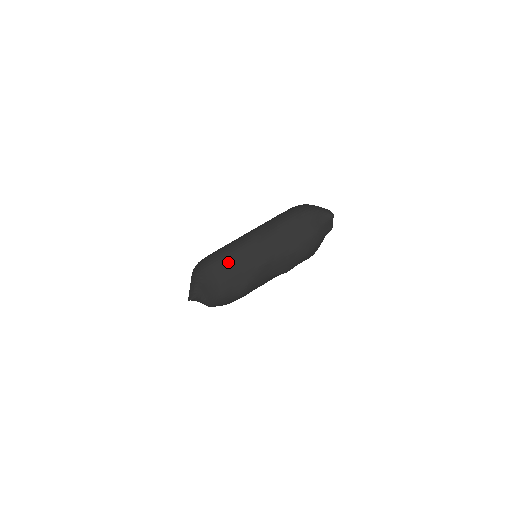
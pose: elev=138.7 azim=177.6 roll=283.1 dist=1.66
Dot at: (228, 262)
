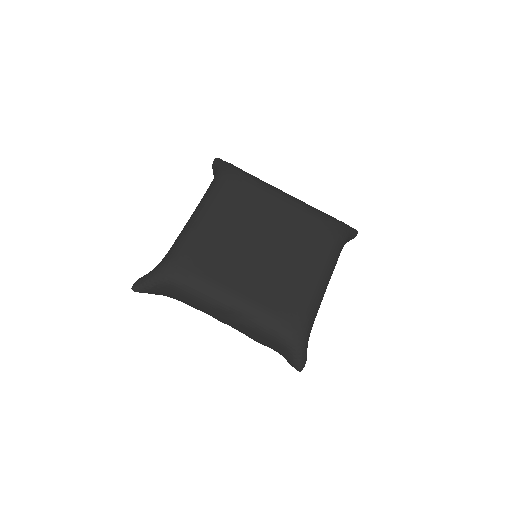
Dot at: (192, 299)
